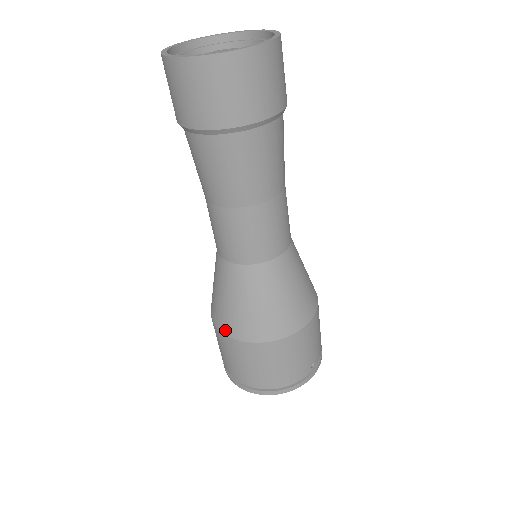
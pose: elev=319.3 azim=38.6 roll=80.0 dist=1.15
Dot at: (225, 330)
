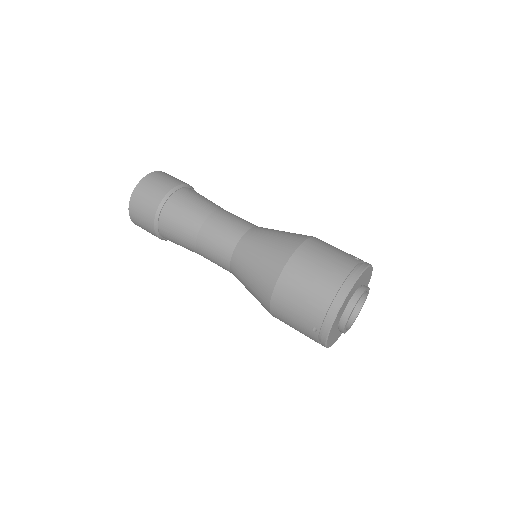
Dot at: (271, 284)
